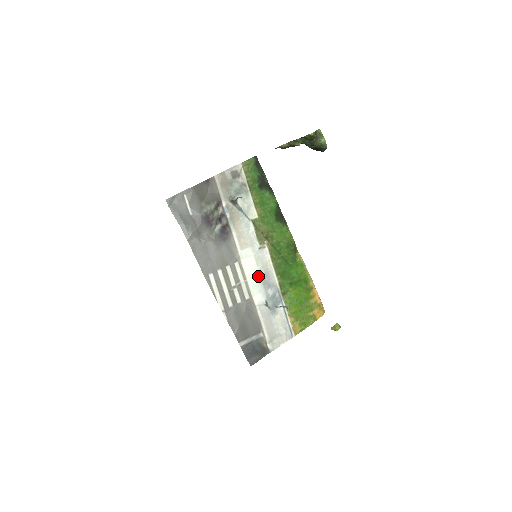
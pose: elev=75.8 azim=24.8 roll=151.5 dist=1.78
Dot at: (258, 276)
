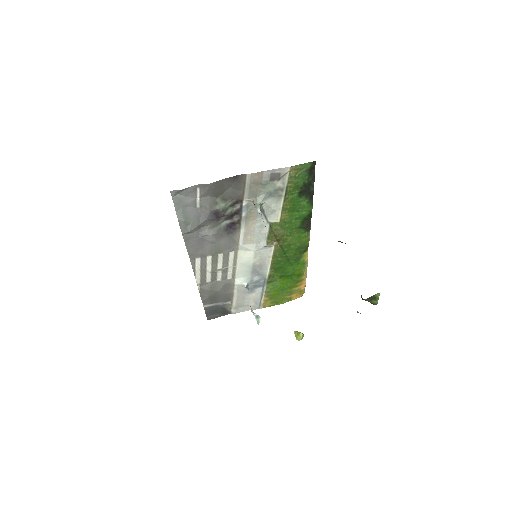
Dot at: (250, 266)
